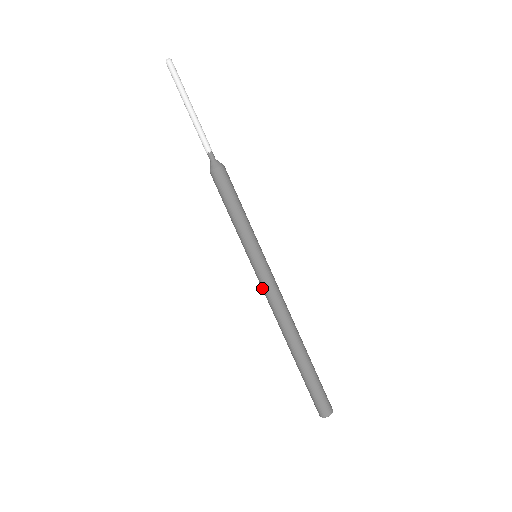
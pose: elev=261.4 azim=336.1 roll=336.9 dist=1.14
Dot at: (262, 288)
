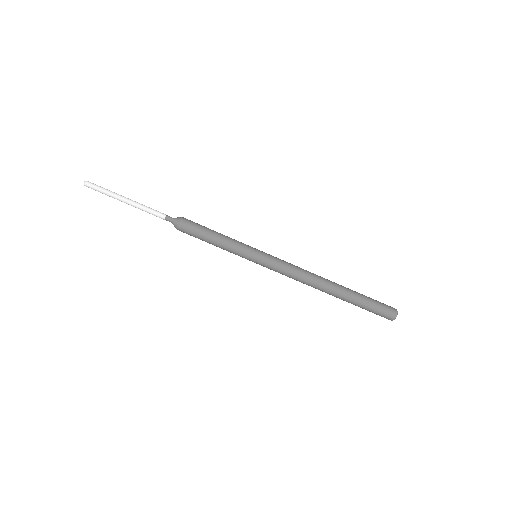
Dot at: occluded
